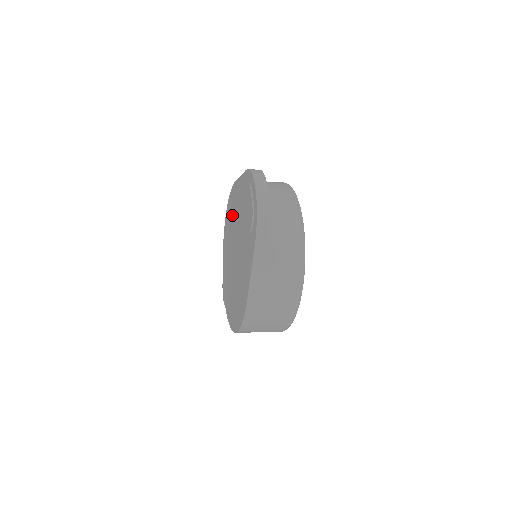
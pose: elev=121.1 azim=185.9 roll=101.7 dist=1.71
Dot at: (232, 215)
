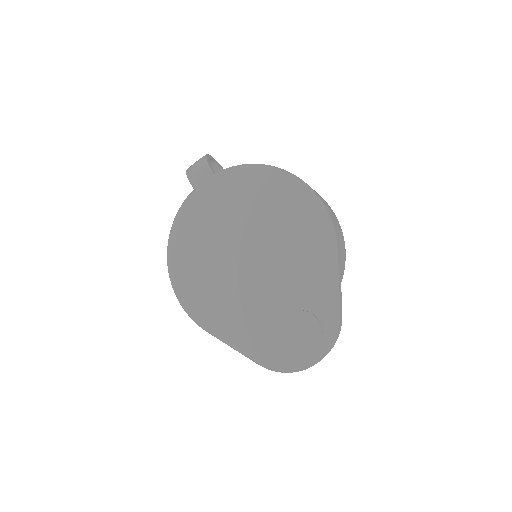
Dot at: (296, 233)
